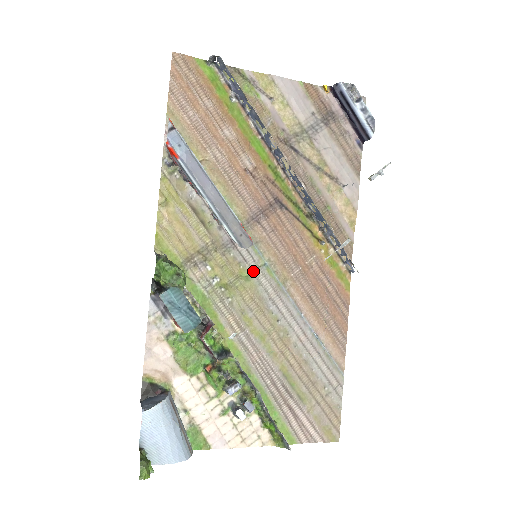
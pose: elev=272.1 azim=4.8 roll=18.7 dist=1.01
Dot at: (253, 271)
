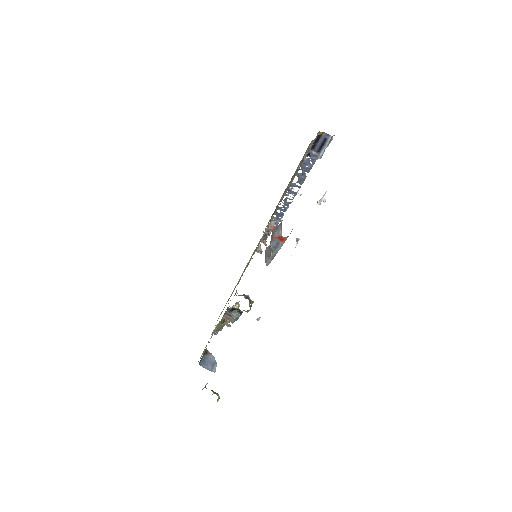
Dot at: (248, 262)
